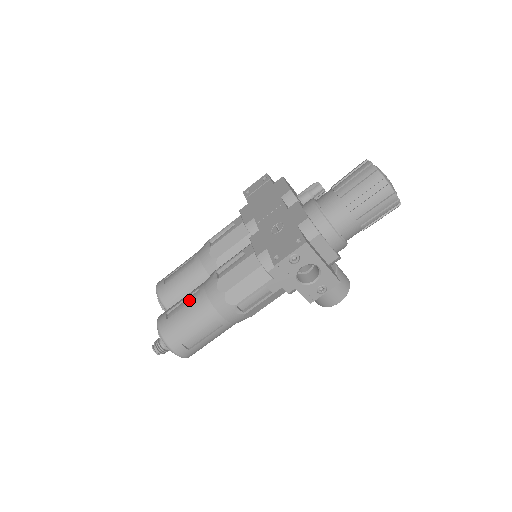
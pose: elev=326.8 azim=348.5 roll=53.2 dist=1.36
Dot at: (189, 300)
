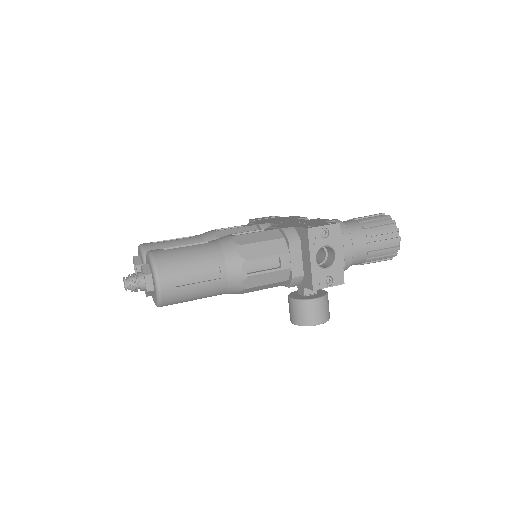
Dot at: (194, 245)
